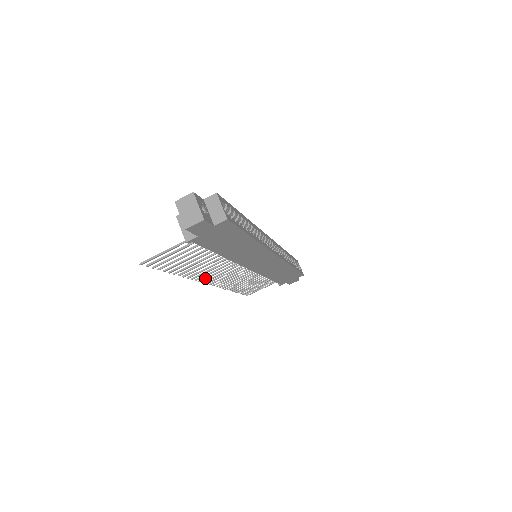
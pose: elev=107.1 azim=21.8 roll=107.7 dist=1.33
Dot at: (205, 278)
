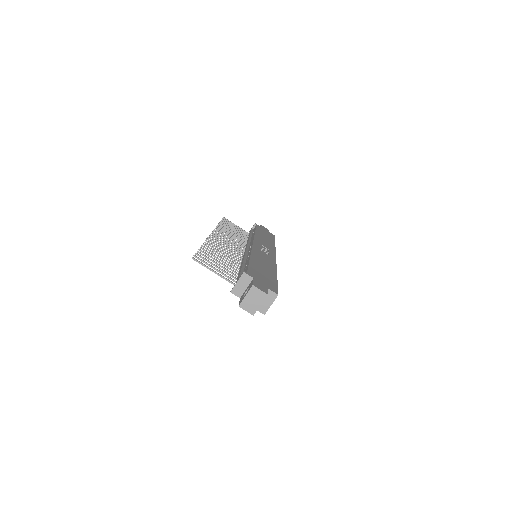
Dot at: (215, 239)
